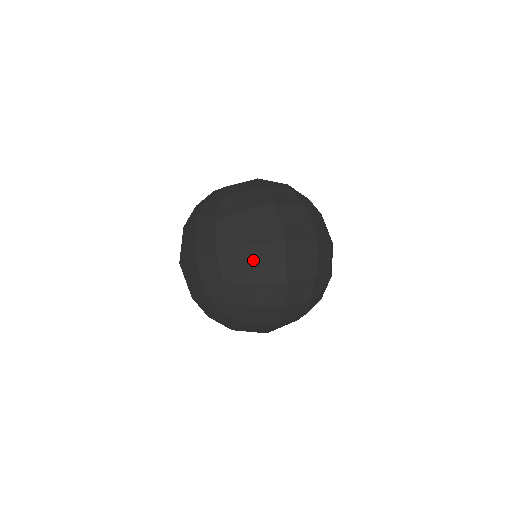
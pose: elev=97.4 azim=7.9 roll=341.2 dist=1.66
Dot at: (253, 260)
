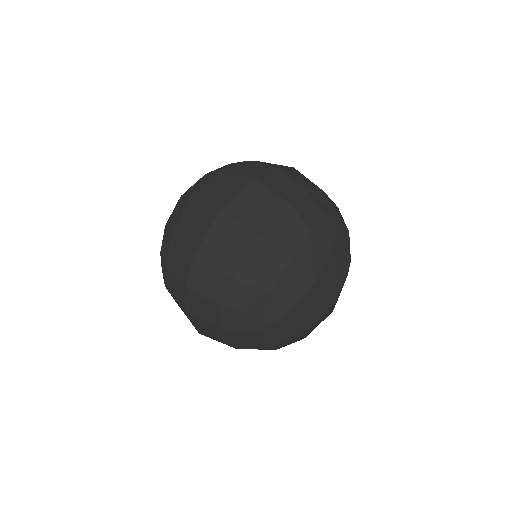
Dot at: (214, 257)
